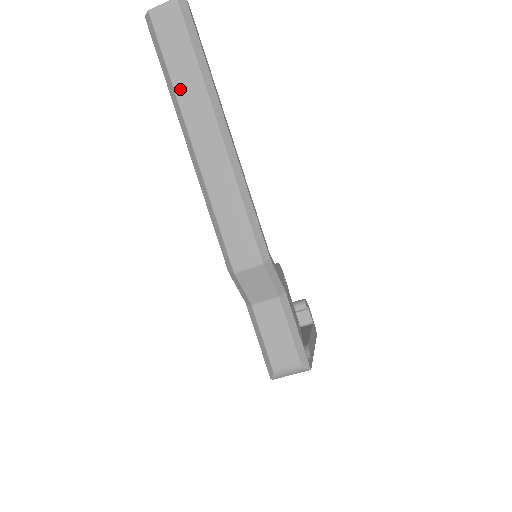
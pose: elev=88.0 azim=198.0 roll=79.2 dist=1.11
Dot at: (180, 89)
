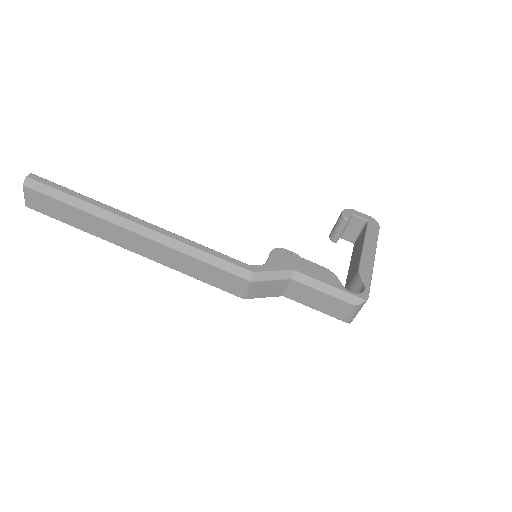
Dot at: (91, 230)
